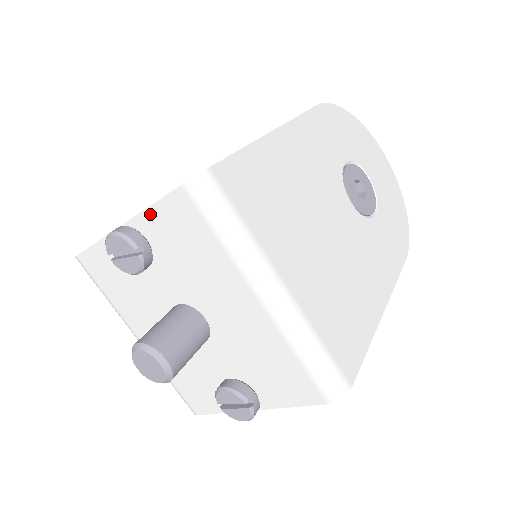
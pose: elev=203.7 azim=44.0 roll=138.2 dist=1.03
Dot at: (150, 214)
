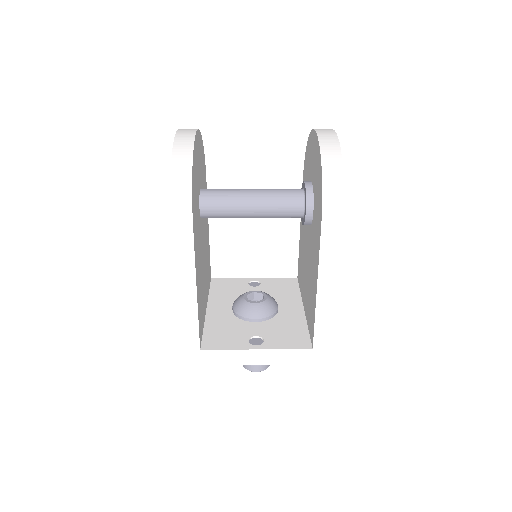
Dot at: (285, 362)
